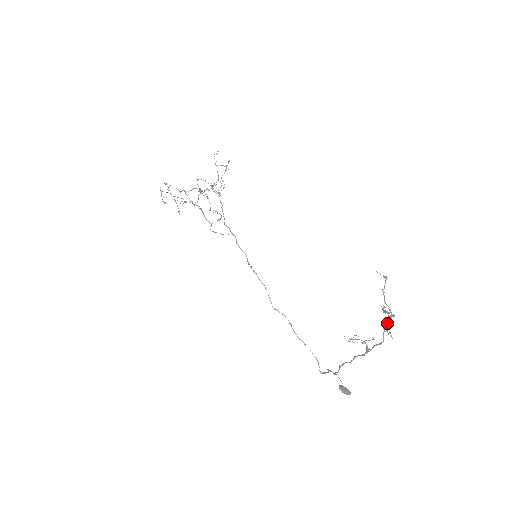
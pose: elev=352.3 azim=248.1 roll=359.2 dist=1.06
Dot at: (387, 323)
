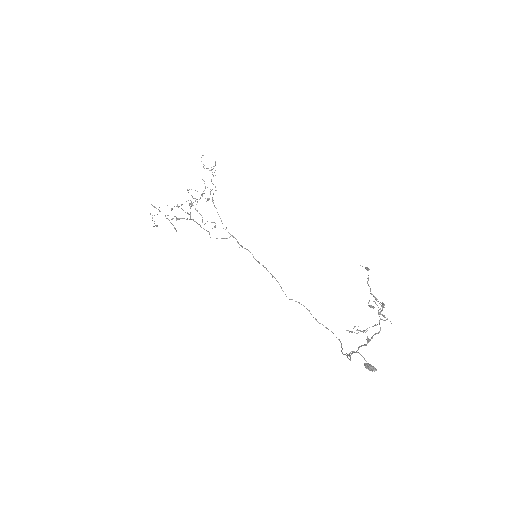
Dot at: (382, 310)
